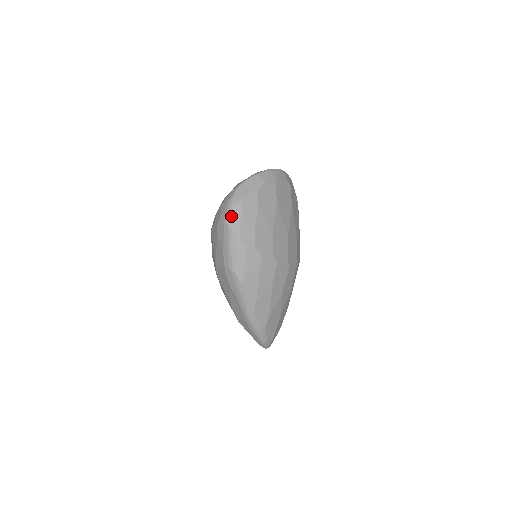
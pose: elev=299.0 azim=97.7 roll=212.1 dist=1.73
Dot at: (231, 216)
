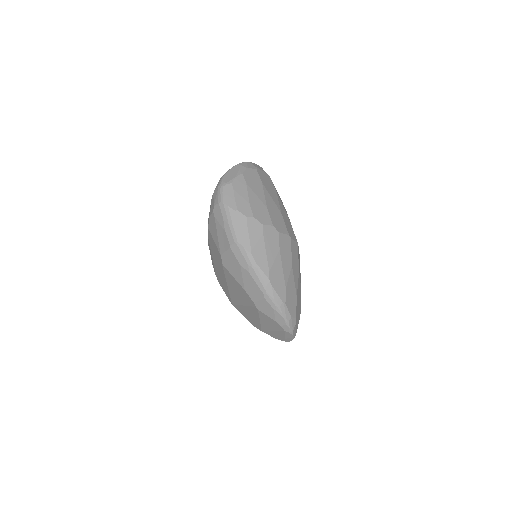
Dot at: (224, 195)
